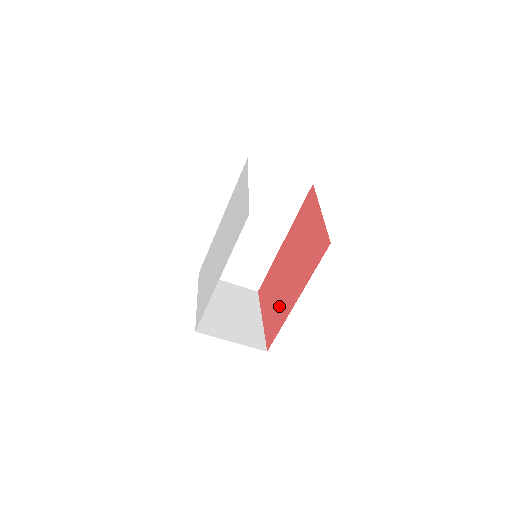
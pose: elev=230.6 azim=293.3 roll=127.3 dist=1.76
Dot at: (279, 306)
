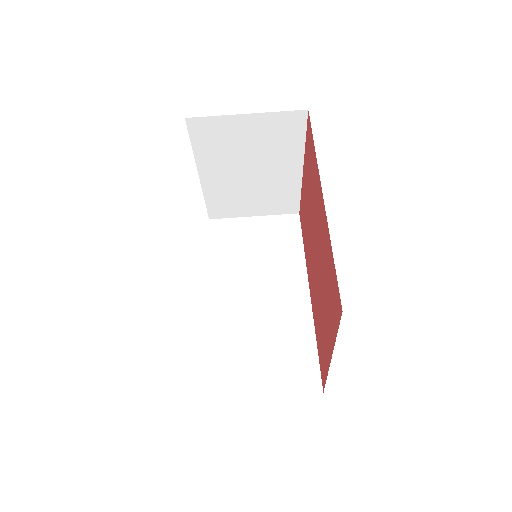
Dot at: (324, 273)
